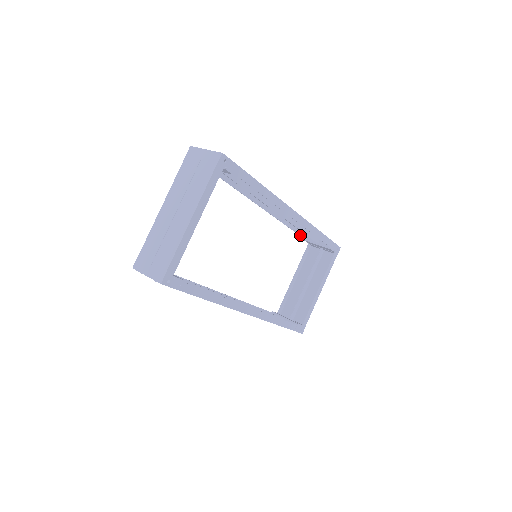
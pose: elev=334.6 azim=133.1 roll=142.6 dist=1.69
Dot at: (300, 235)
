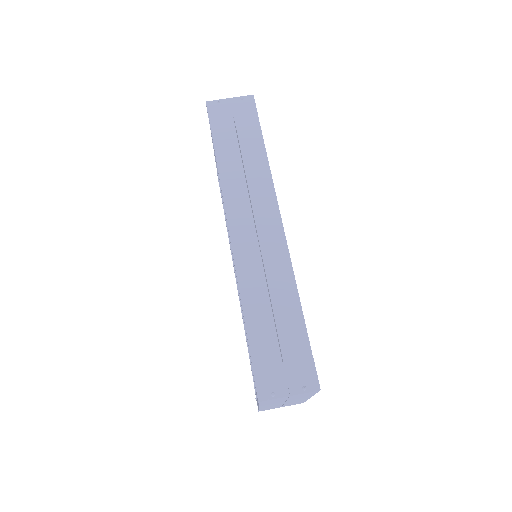
Dot at: (212, 139)
